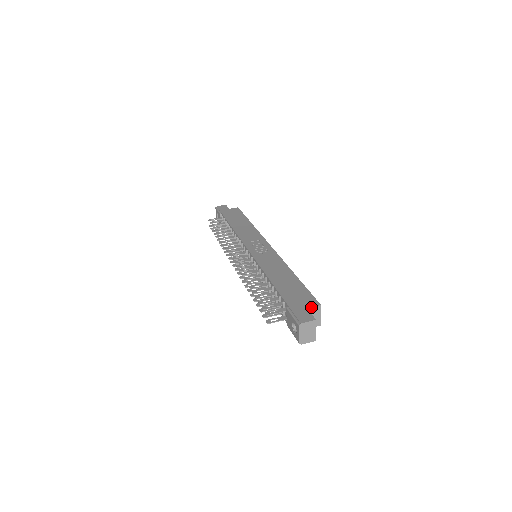
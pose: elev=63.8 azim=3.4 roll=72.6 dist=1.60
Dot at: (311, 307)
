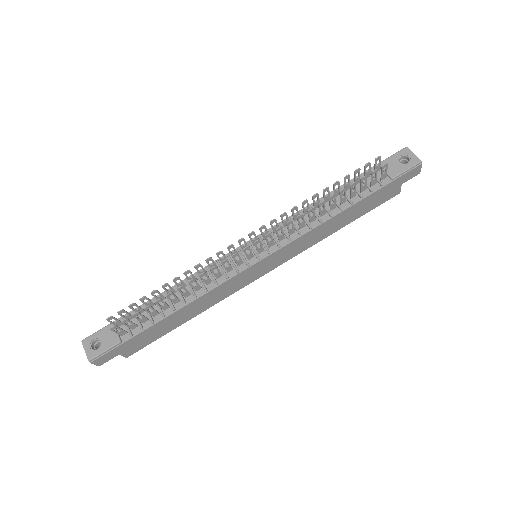
Dot at: occluded
